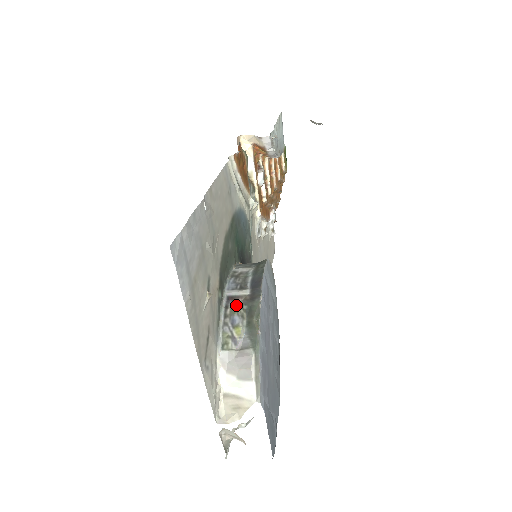
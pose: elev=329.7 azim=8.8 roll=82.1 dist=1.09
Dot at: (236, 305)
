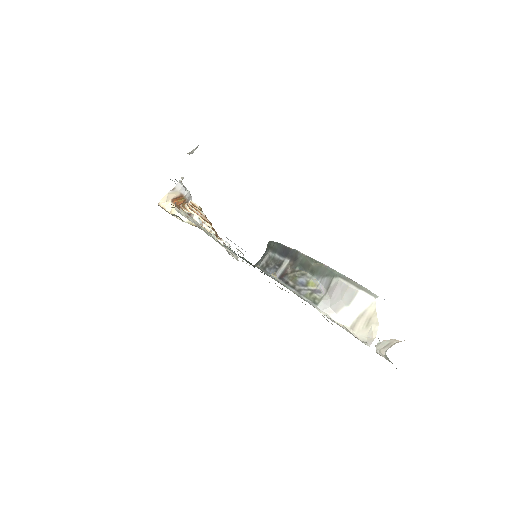
Dot at: (290, 275)
